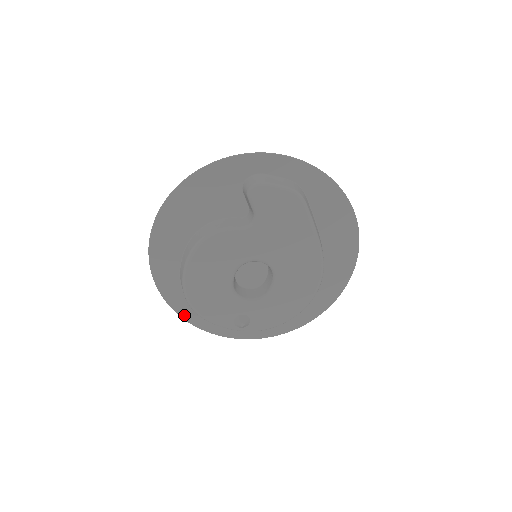
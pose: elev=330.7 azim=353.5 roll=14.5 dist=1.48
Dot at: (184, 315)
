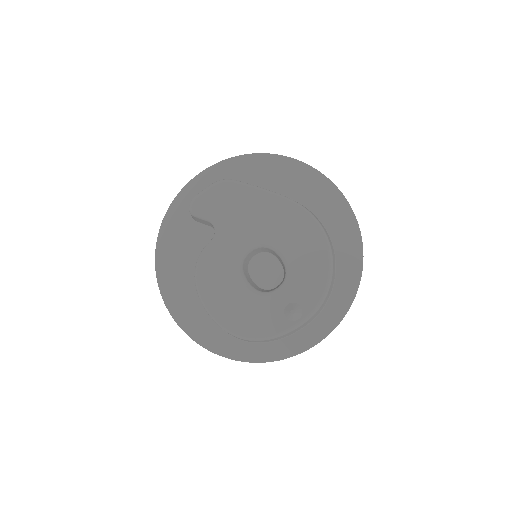
Dot at: (255, 358)
